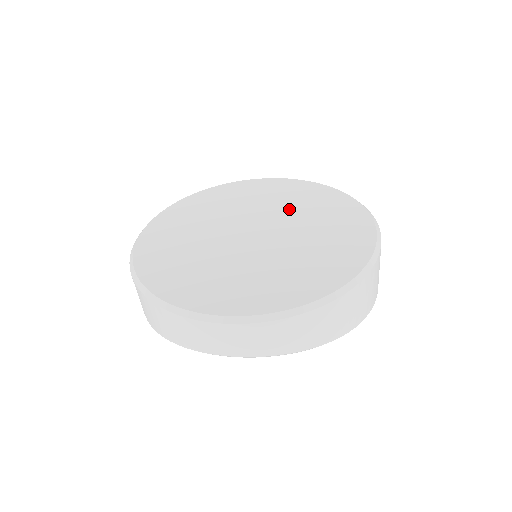
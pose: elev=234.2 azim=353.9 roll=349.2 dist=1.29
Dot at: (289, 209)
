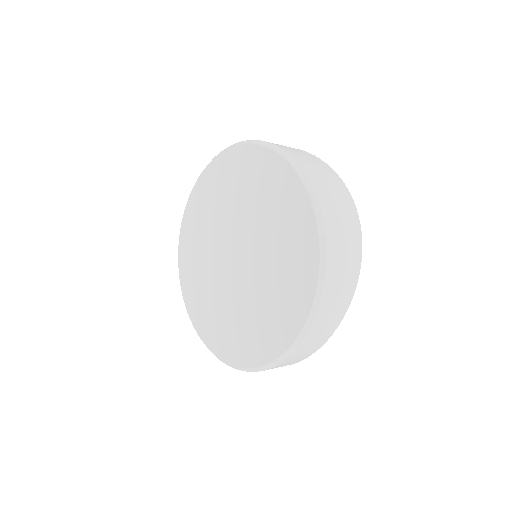
Dot at: (239, 205)
